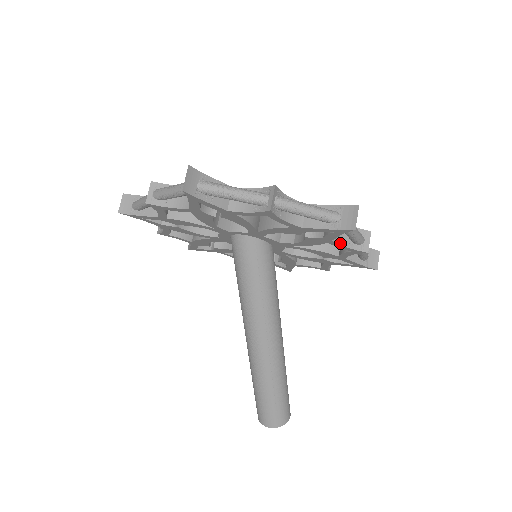
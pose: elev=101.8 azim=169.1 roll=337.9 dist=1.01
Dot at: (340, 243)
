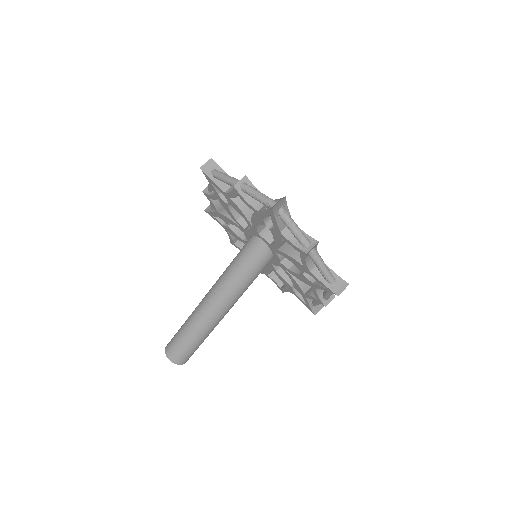
Dot at: (317, 291)
